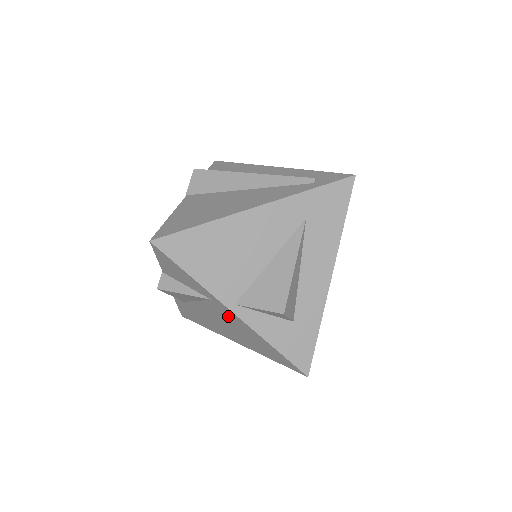
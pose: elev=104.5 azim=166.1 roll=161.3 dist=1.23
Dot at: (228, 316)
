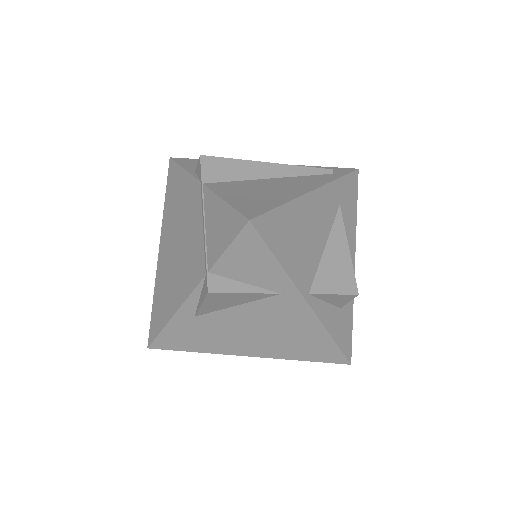
Dot at: (288, 313)
